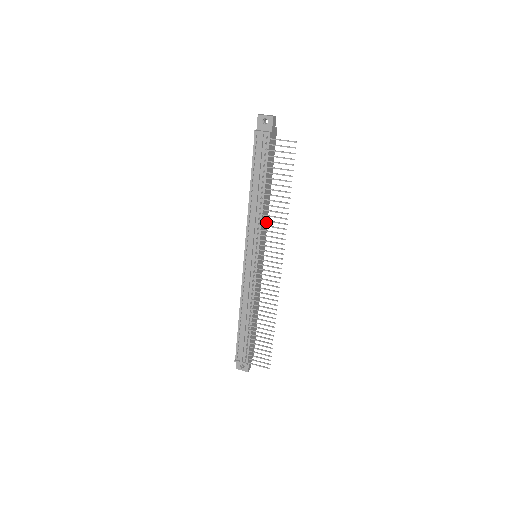
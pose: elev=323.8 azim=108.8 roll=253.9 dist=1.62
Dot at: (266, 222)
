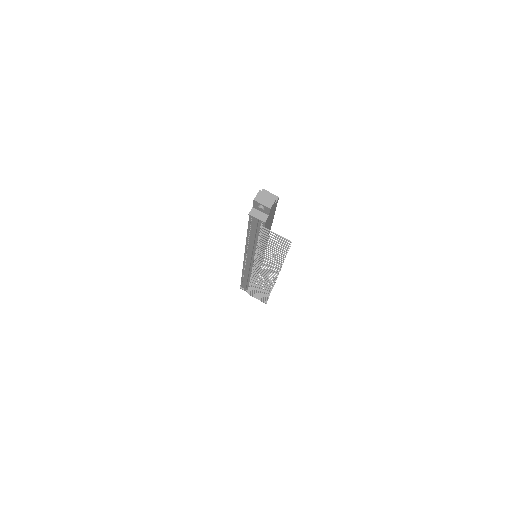
Dot at: (266, 240)
